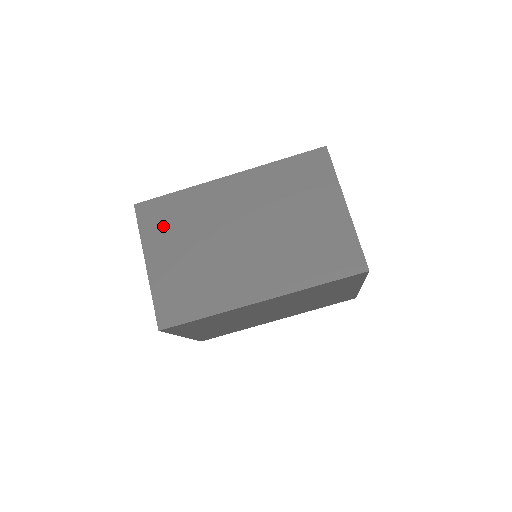
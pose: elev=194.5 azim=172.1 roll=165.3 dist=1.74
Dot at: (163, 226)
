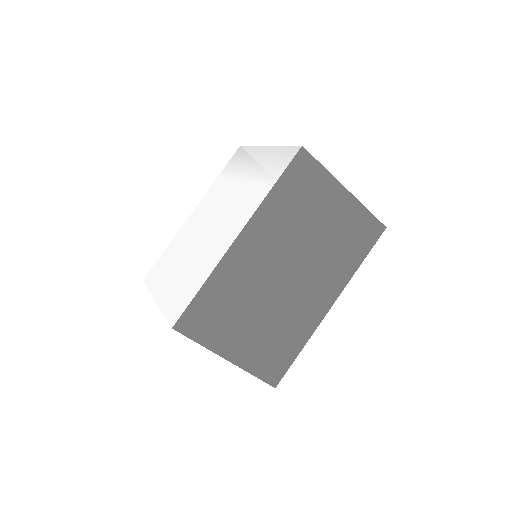
Dot at: (216, 322)
